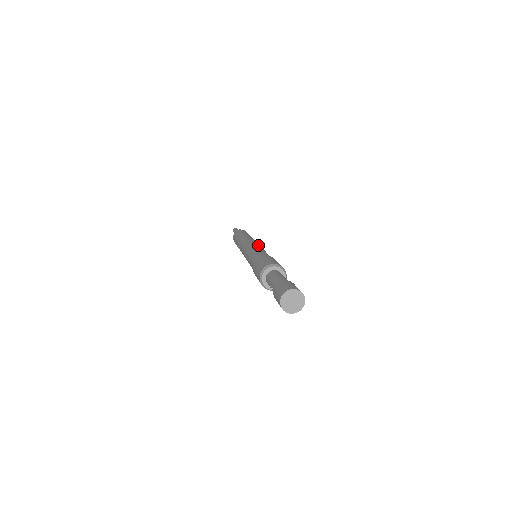
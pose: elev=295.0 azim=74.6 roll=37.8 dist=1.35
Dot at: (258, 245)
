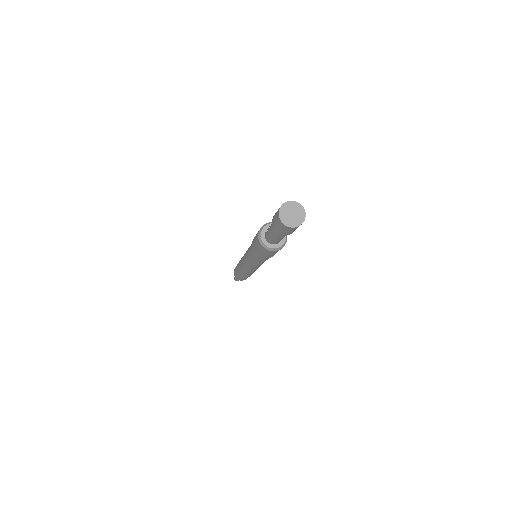
Dot at: occluded
